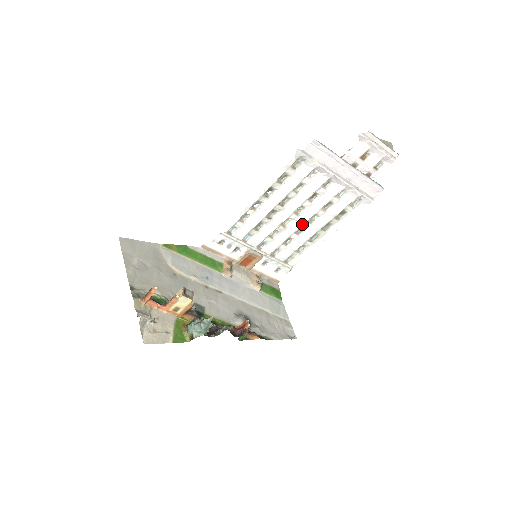
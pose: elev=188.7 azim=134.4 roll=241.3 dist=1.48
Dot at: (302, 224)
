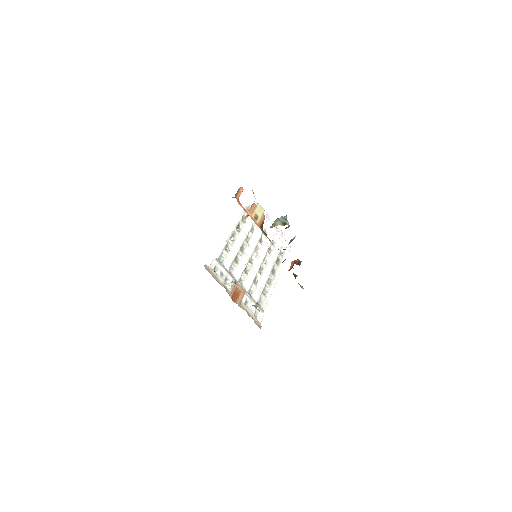
Dot at: (261, 263)
